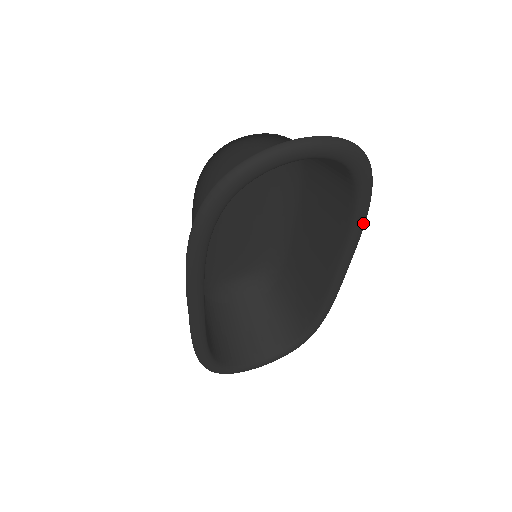
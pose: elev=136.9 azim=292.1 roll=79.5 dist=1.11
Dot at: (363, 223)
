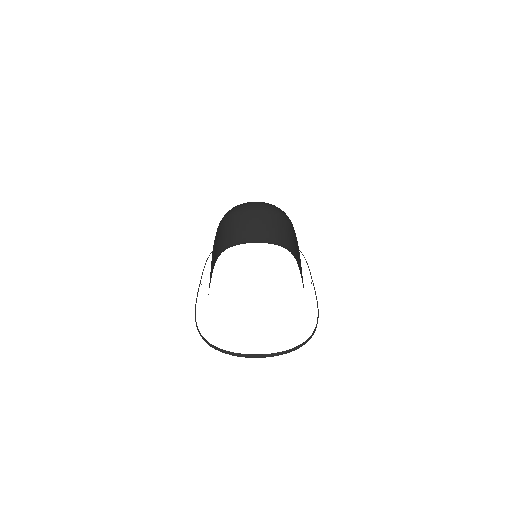
Dot at: occluded
